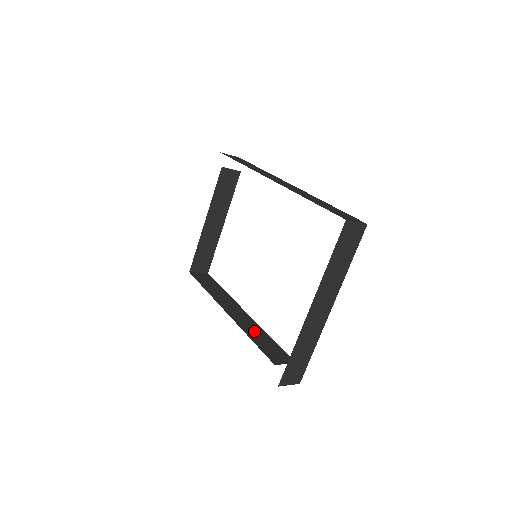
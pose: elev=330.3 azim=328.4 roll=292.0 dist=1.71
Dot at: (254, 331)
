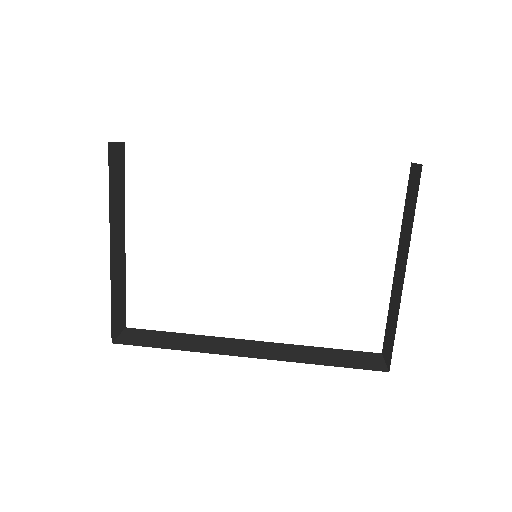
Dot at: (304, 354)
